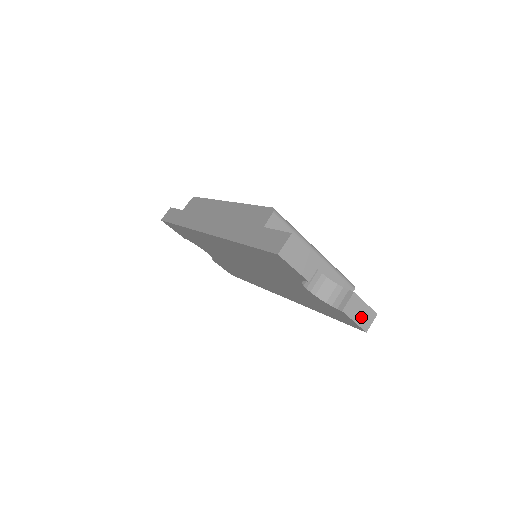
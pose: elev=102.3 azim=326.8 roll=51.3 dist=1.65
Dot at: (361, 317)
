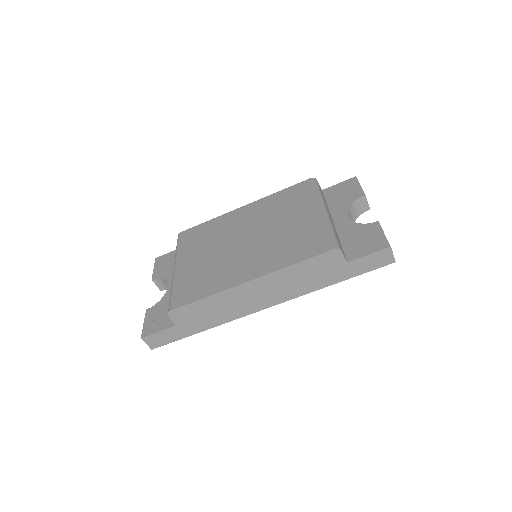
Dot at: occluded
